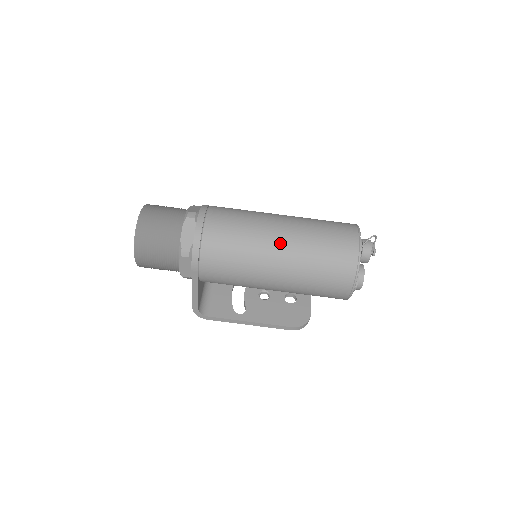
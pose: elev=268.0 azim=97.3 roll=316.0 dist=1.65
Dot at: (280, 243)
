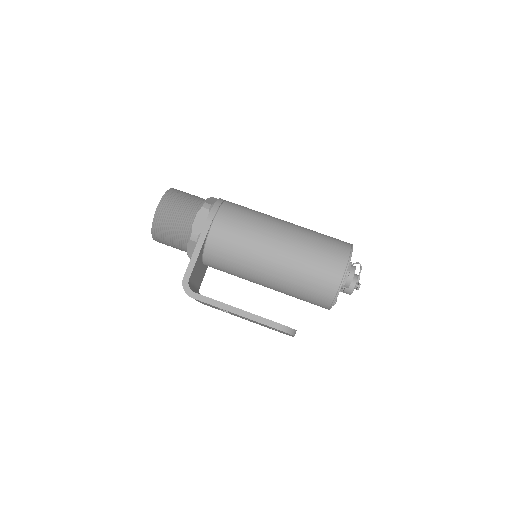
Dot at: (287, 223)
